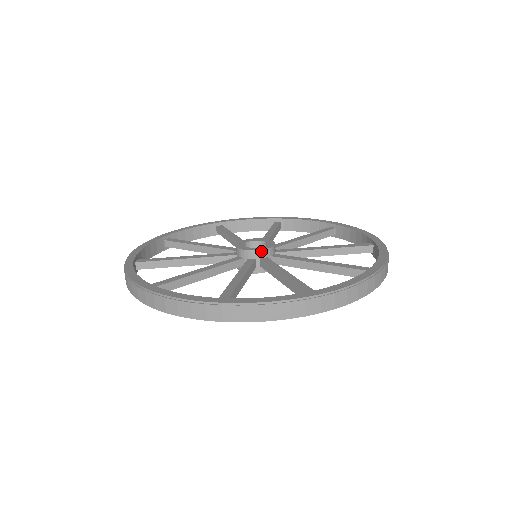
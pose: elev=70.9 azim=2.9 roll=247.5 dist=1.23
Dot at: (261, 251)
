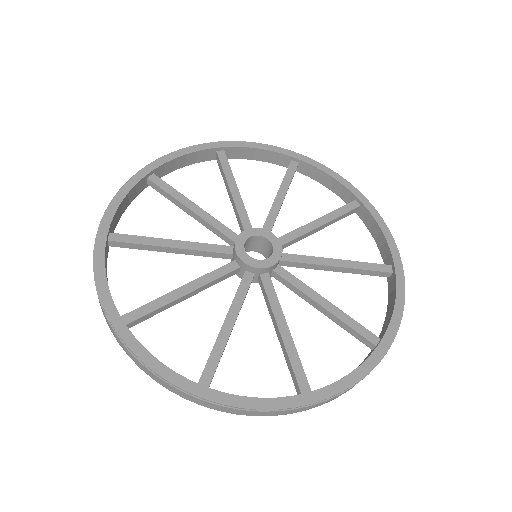
Dot at: (263, 269)
